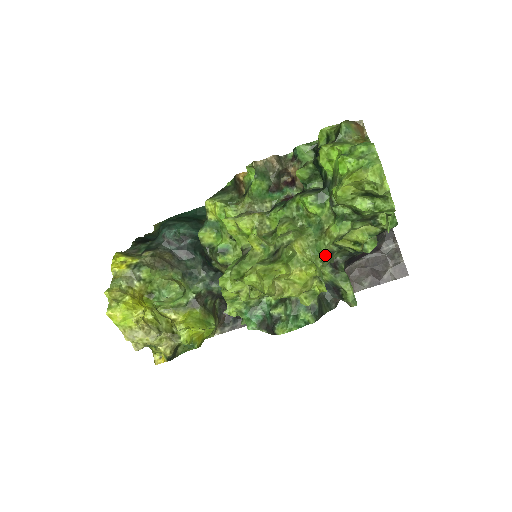
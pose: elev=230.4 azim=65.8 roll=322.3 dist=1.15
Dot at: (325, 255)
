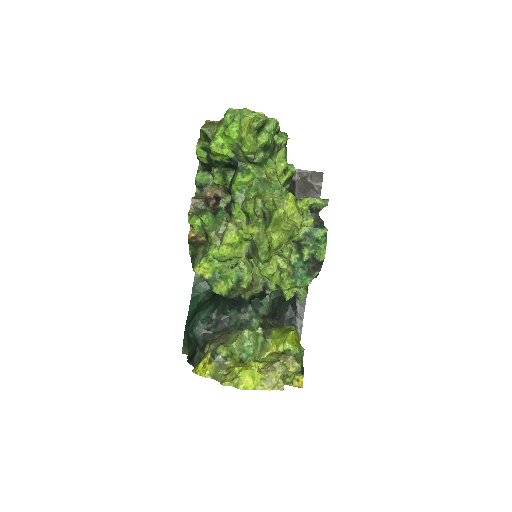
Dot at: (283, 188)
